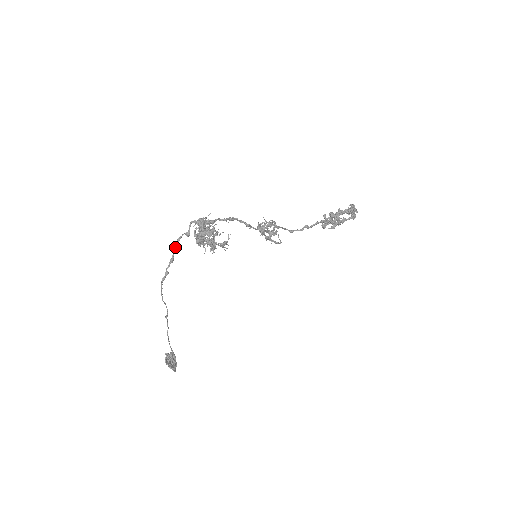
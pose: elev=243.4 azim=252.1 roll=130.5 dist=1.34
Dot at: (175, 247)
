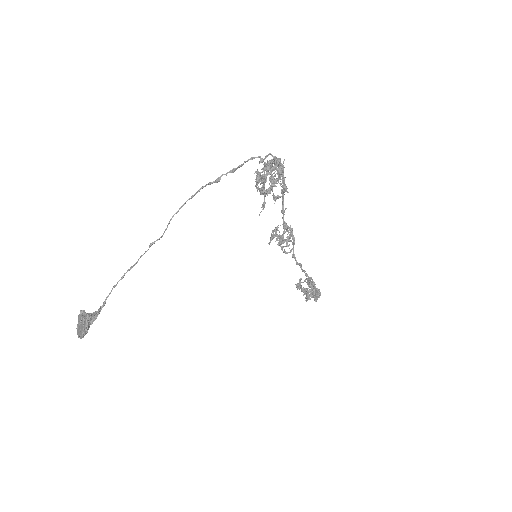
Dot at: (245, 161)
